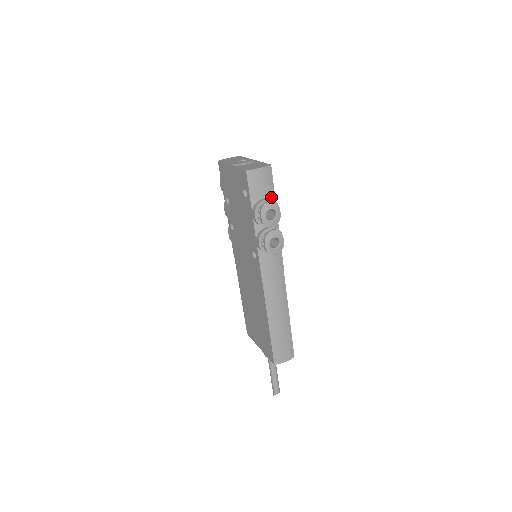
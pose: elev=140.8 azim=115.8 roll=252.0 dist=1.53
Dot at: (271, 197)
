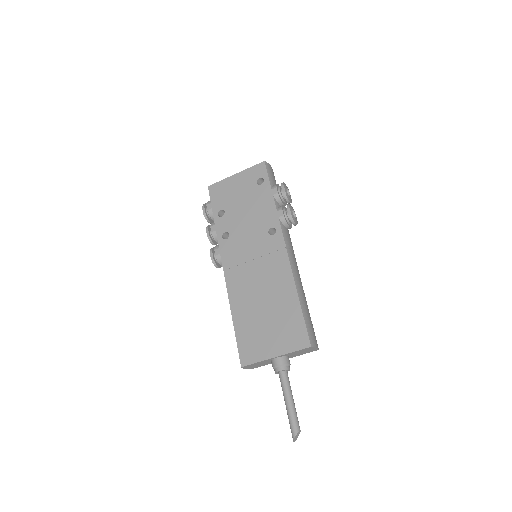
Dot at: occluded
